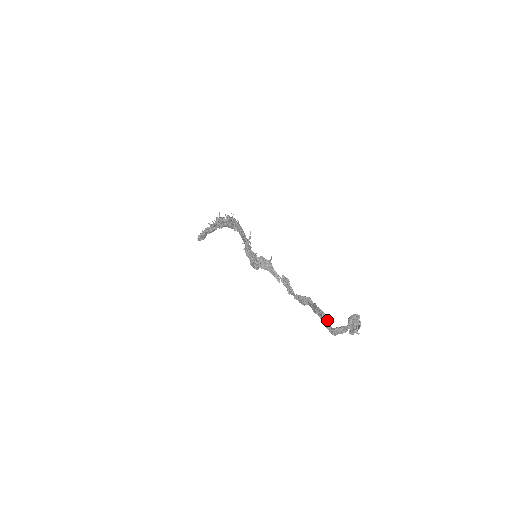
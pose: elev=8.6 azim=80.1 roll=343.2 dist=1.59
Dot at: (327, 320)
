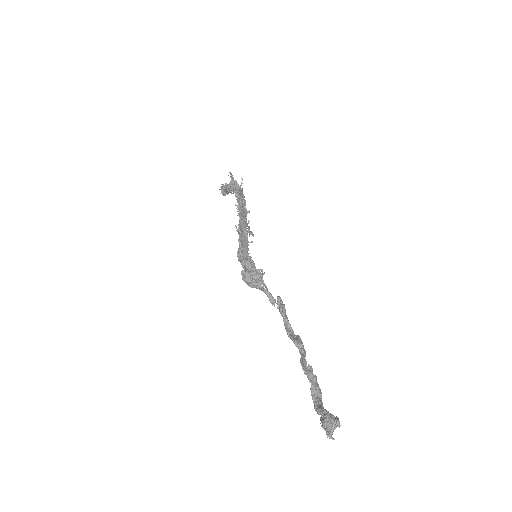
Dot at: (313, 388)
